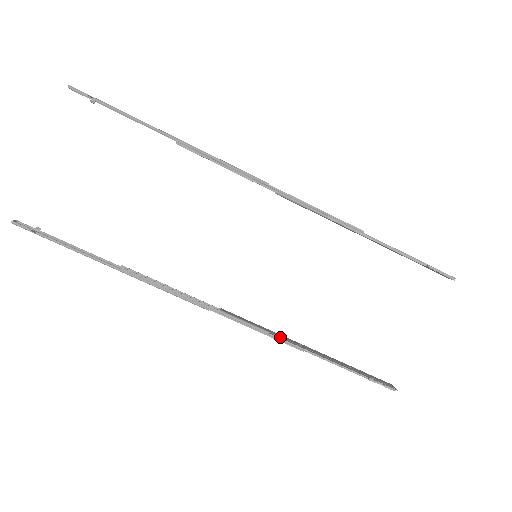
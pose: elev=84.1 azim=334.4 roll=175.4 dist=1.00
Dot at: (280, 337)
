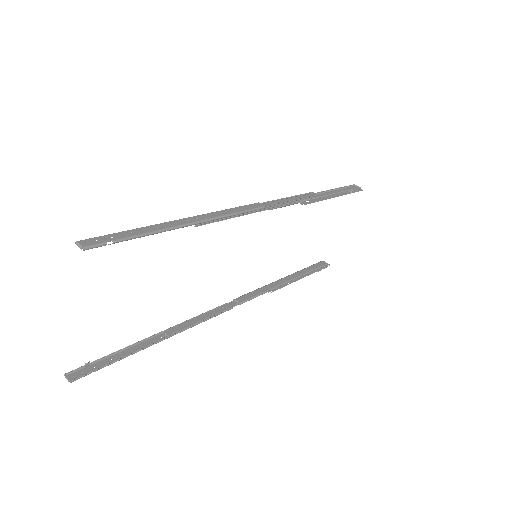
Dot at: (274, 289)
